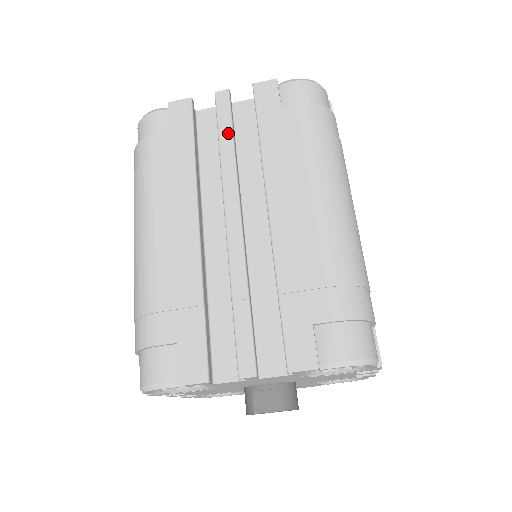
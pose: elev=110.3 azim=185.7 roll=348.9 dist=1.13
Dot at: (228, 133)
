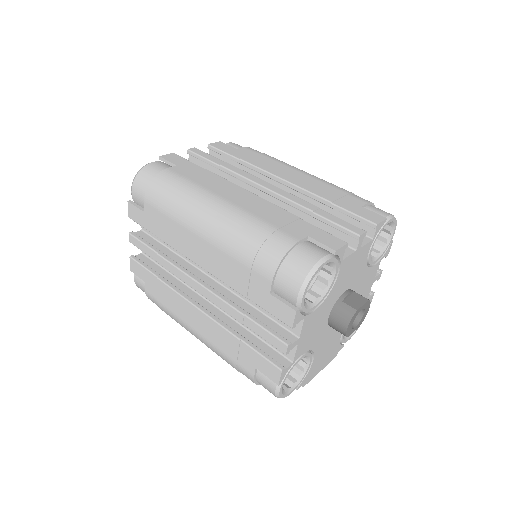
Dot at: (219, 160)
